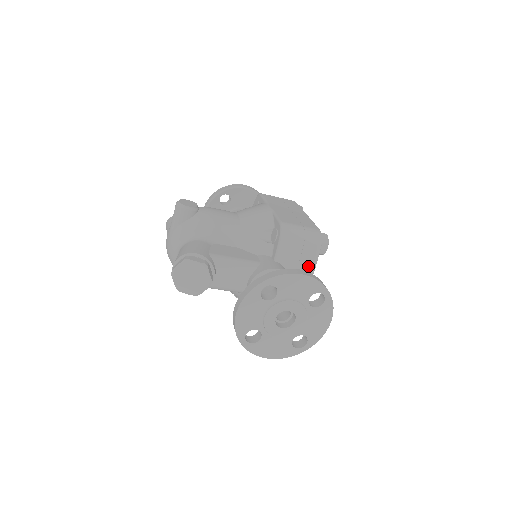
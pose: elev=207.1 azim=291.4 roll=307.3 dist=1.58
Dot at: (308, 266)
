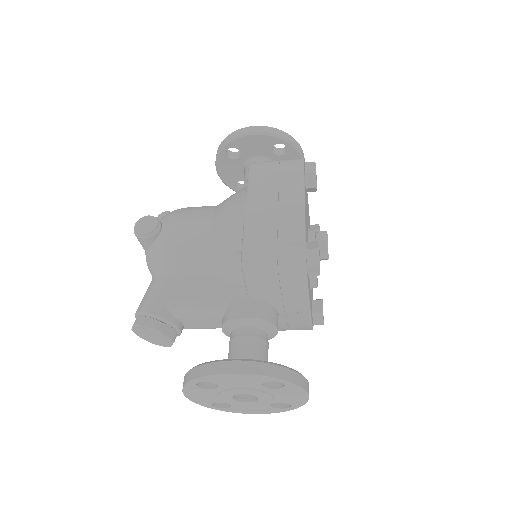
Dot at: (296, 295)
